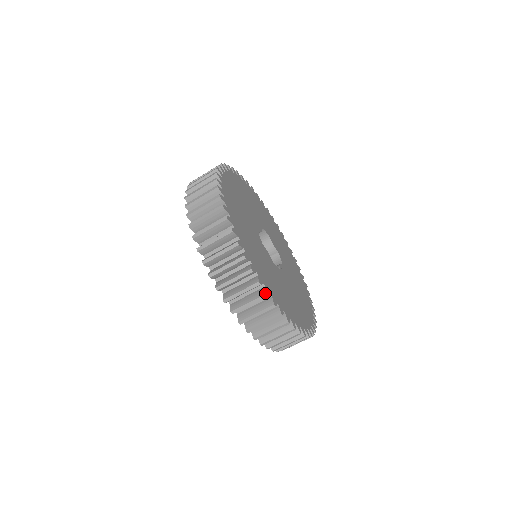
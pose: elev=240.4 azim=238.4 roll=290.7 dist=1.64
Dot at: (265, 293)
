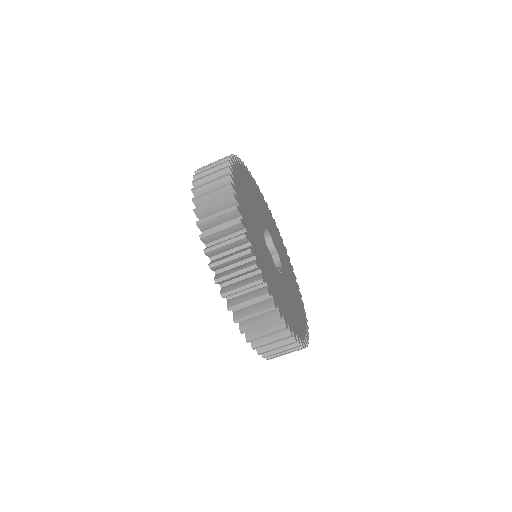
Dot at: (273, 305)
